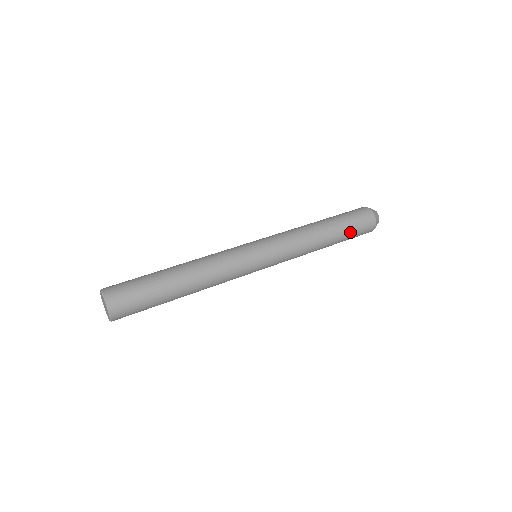
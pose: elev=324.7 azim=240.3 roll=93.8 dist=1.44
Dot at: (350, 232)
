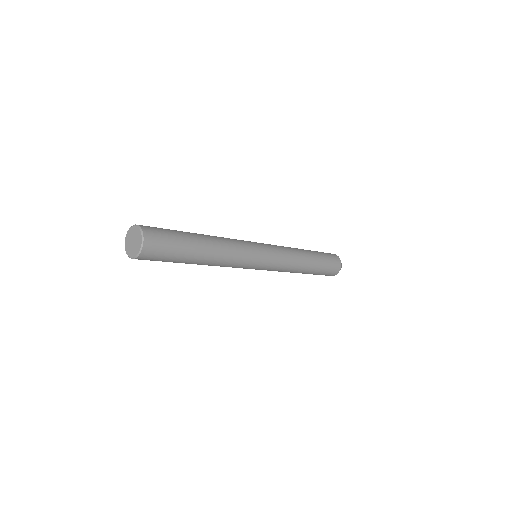
Dot at: (325, 263)
